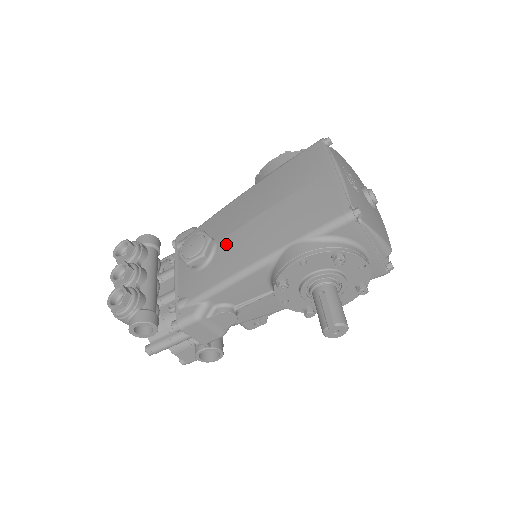
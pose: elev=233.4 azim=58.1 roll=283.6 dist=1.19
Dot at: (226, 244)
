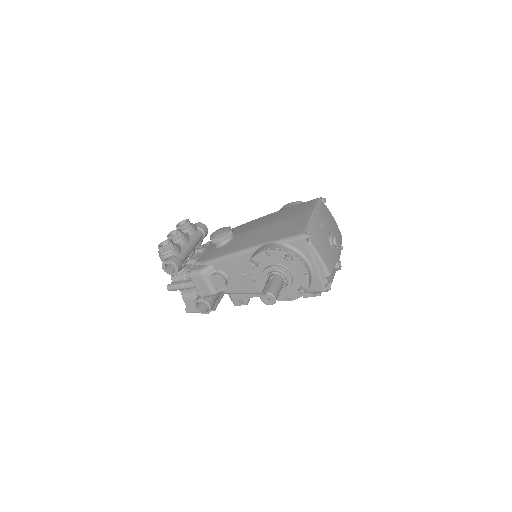
Dot at: (238, 237)
